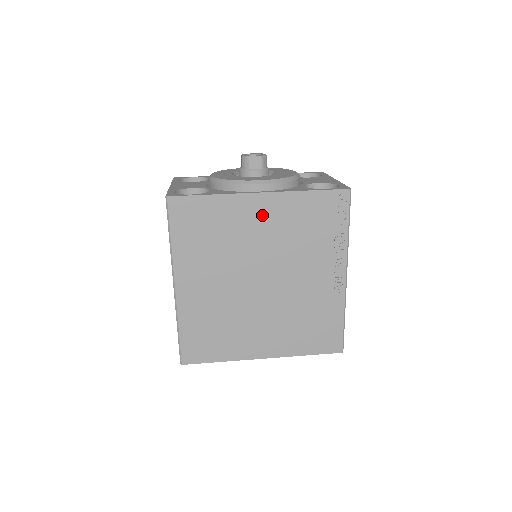
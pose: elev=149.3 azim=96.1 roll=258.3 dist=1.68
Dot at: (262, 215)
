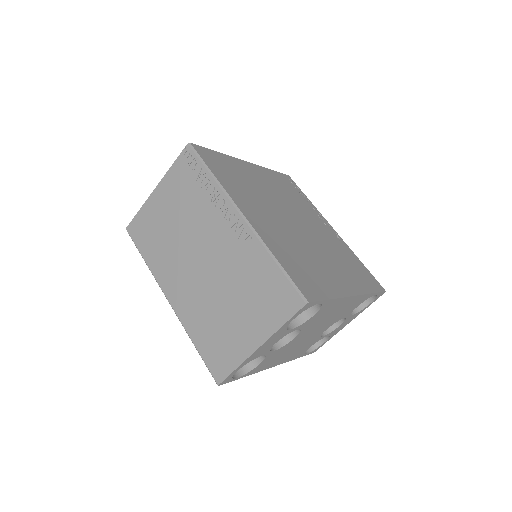
Dot at: (259, 176)
